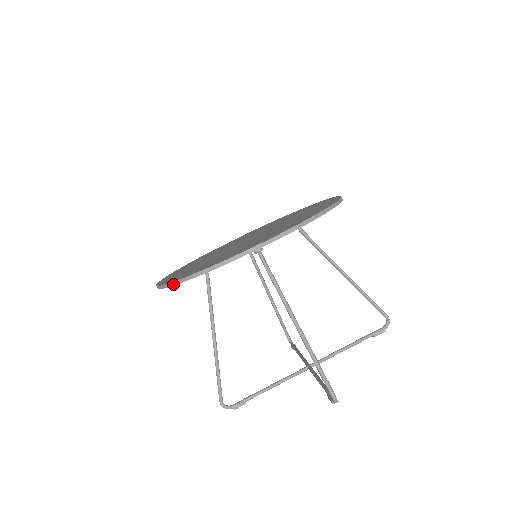
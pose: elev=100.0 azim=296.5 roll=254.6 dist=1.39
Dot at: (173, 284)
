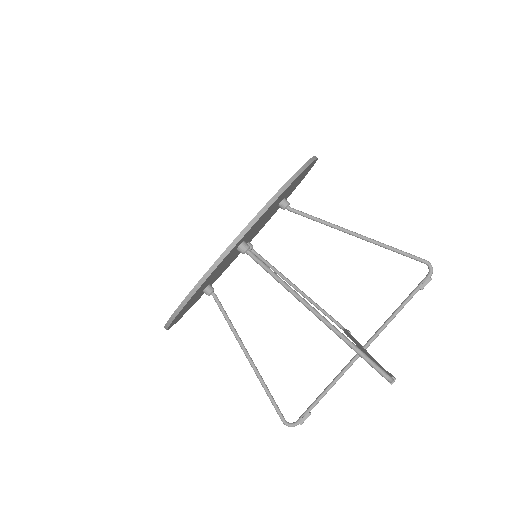
Dot at: (171, 321)
